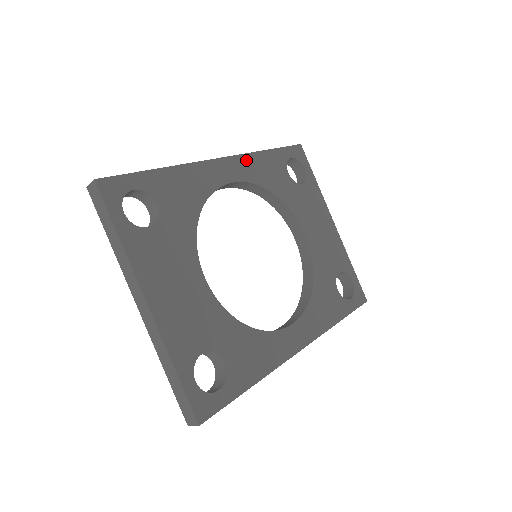
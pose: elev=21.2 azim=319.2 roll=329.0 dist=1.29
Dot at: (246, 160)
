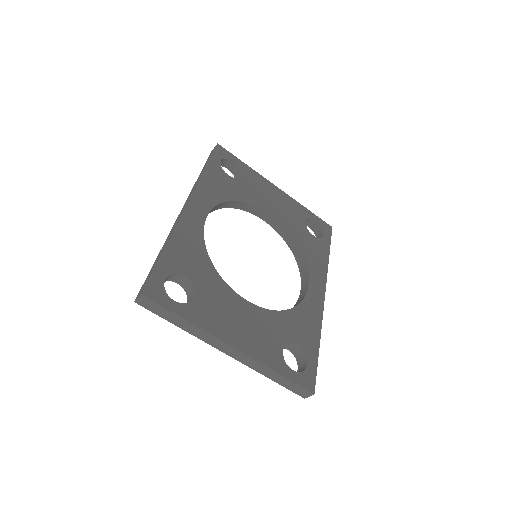
Dot at: (200, 190)
